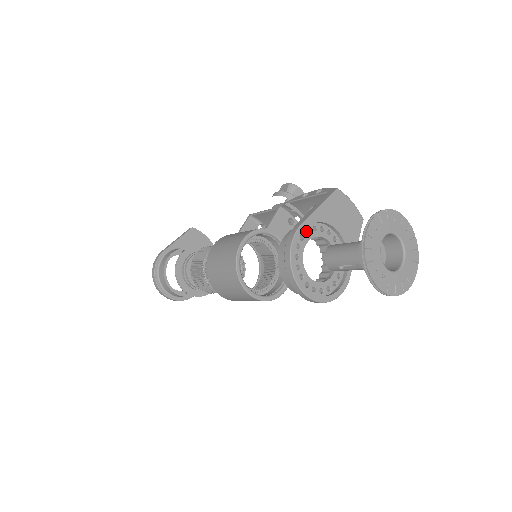
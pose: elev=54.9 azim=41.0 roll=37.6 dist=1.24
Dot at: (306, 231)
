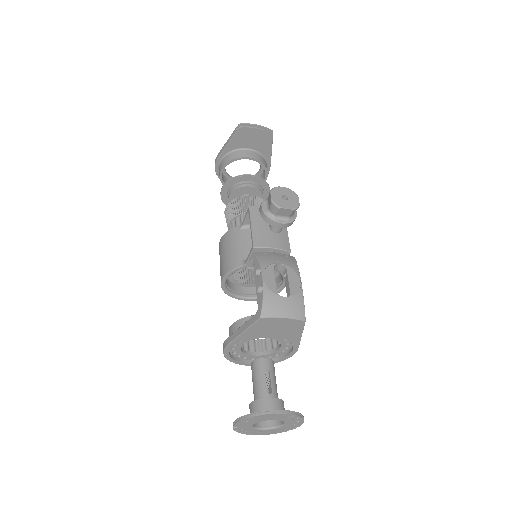
Dot at: occluded
